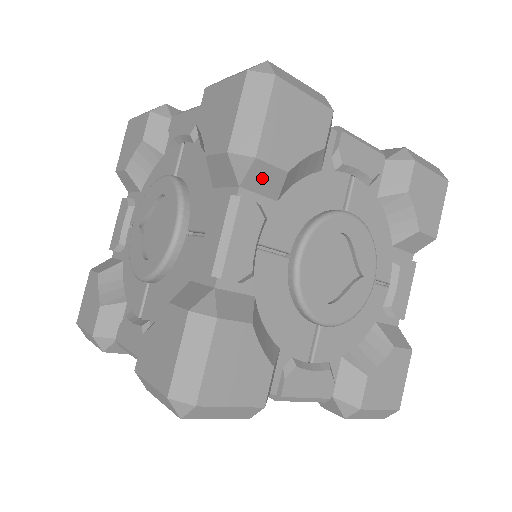
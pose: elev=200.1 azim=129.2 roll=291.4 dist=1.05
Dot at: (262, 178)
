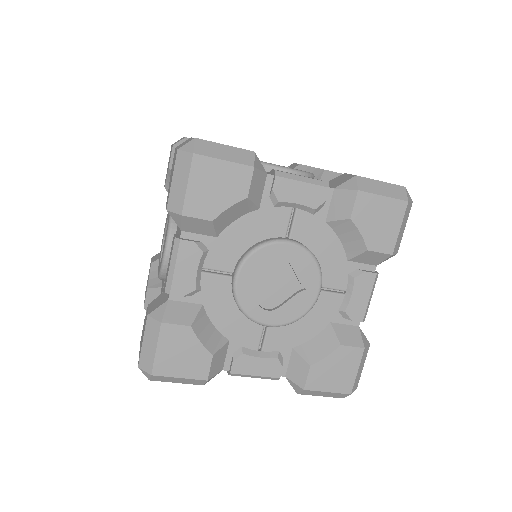
Dot at: (195, 225)
